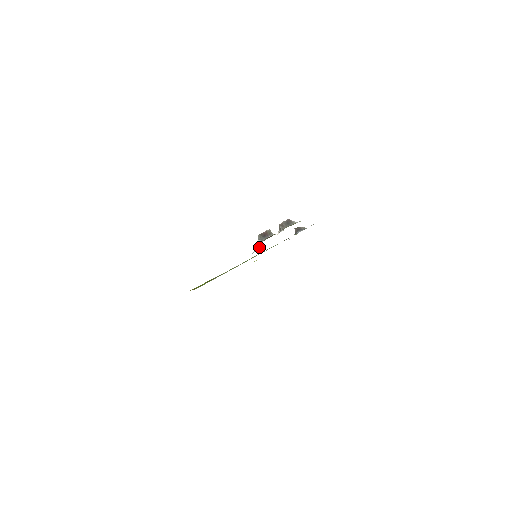
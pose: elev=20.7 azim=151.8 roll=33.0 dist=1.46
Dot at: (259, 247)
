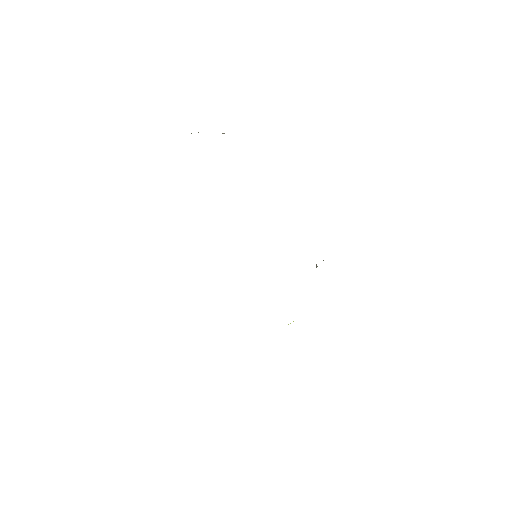
Dot at: occluded
